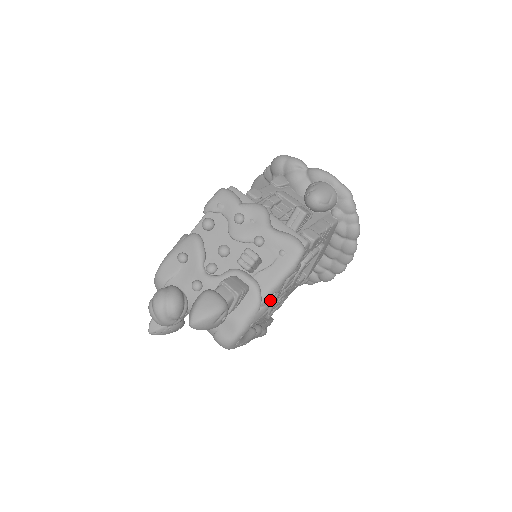
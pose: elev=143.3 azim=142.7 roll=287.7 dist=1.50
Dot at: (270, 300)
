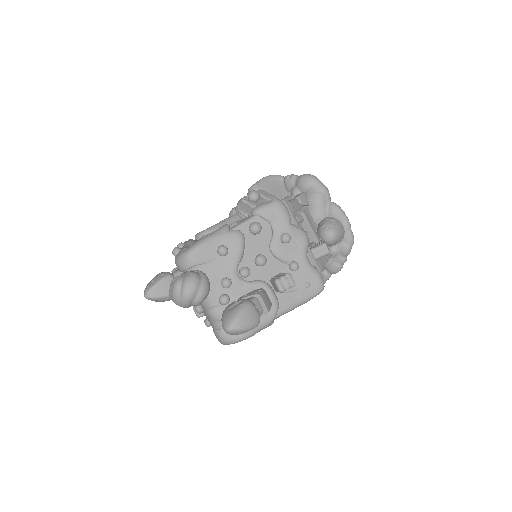
Dot at: occluded
